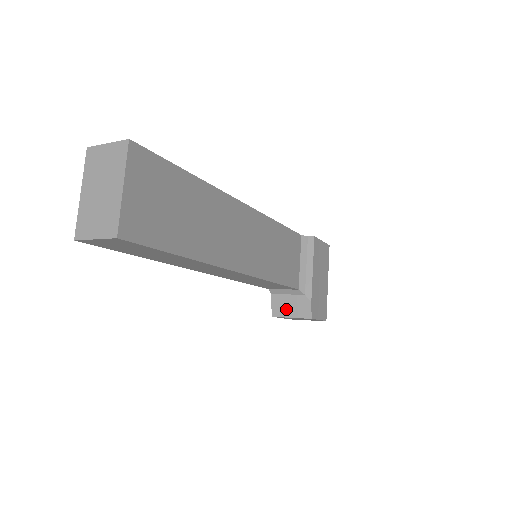
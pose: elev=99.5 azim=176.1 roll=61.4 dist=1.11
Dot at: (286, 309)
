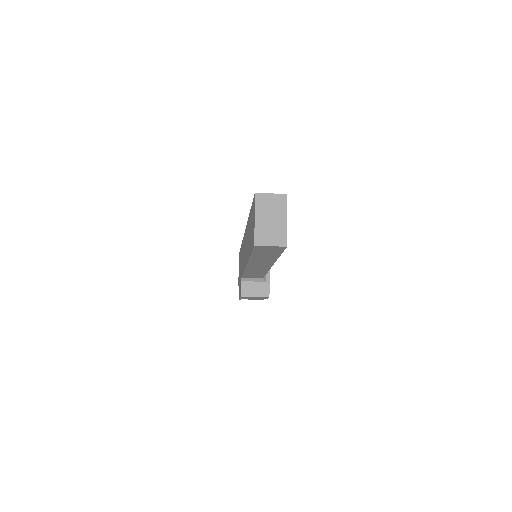
Dot at: (252, 291)
